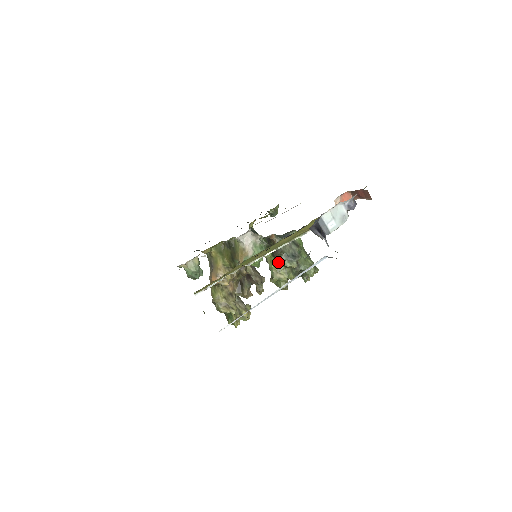
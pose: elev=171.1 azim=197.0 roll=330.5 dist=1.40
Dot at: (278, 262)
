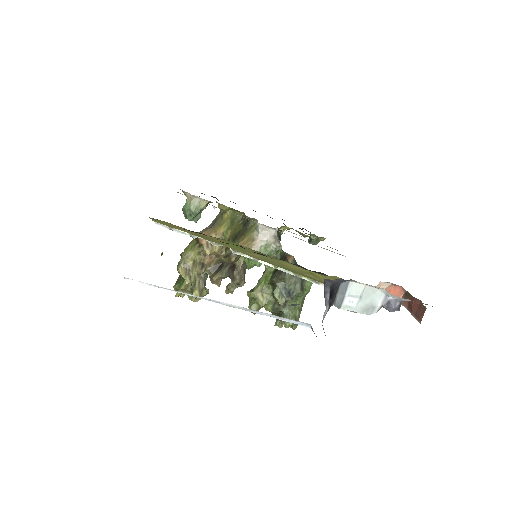
Dot at: (271, 284)
